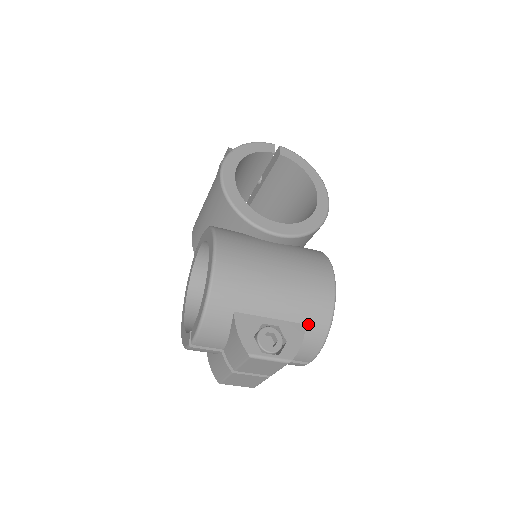
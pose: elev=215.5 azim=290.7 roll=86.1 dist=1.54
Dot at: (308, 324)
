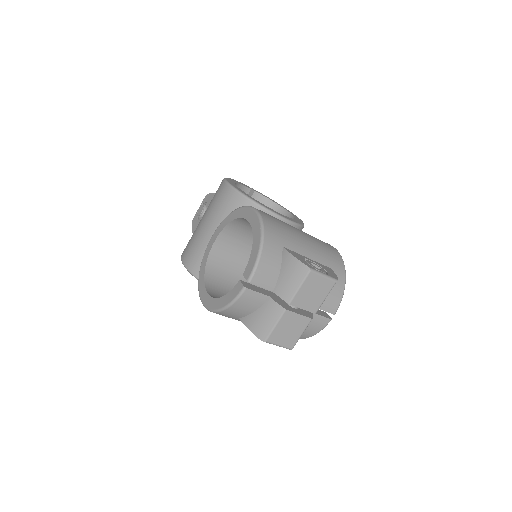
Dot at: (332, 268)
